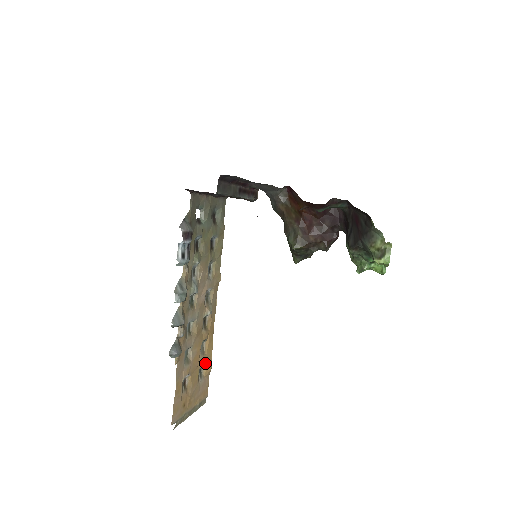
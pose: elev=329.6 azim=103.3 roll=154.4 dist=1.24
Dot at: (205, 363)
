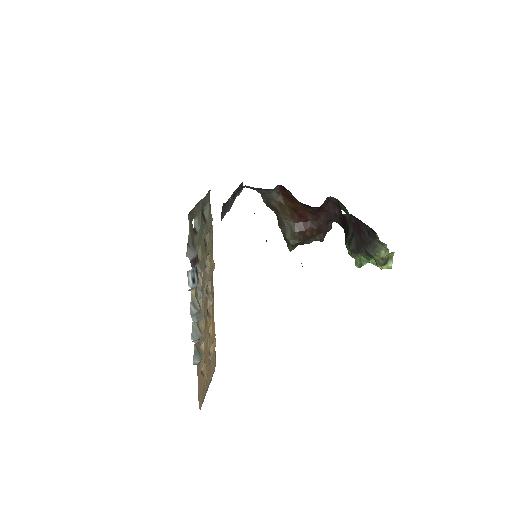
Dot at: (212, 343)
